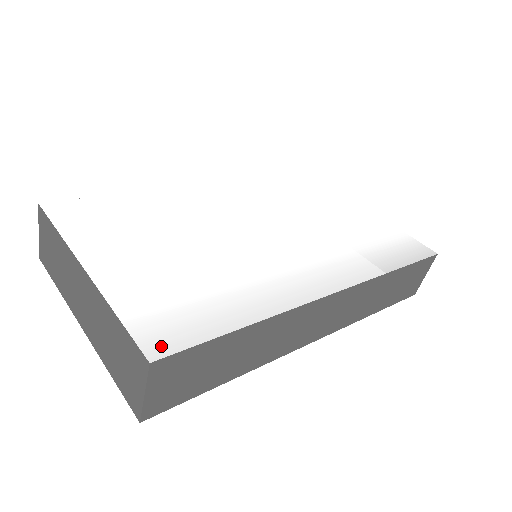
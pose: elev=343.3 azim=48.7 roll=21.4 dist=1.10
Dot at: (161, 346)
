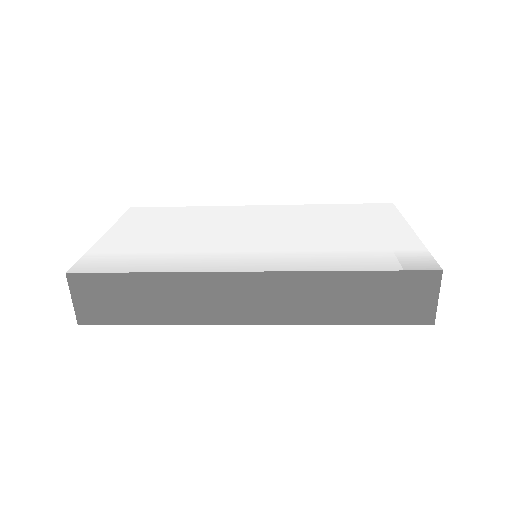
Dot at: (82, 268)
